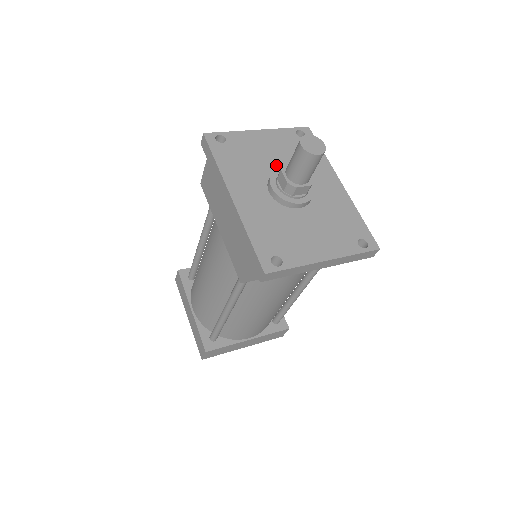
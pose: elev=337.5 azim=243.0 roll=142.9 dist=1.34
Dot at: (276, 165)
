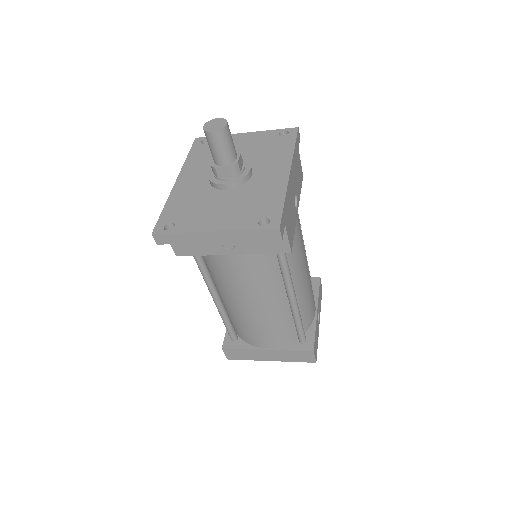
Dot at: occluded
